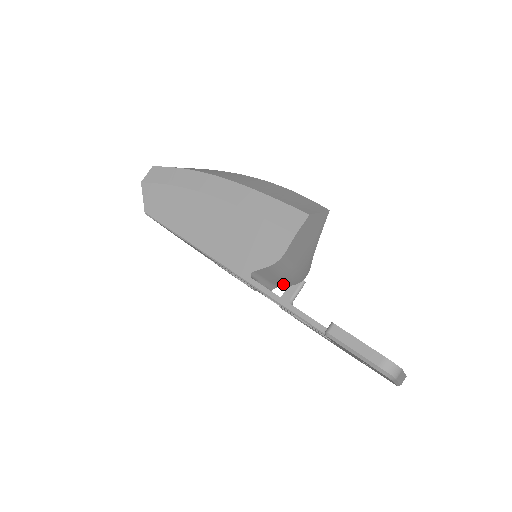
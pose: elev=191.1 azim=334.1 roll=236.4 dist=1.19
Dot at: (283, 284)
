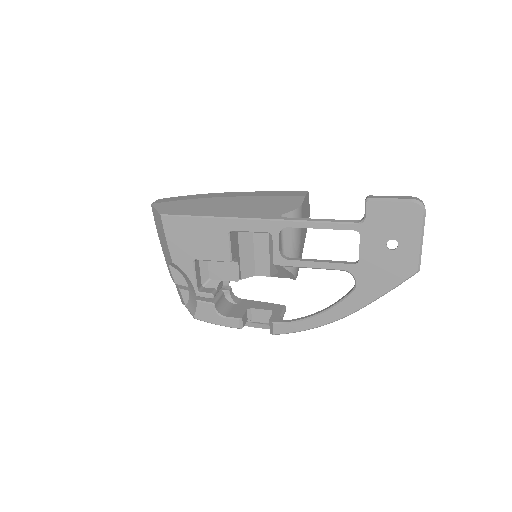
Dot at: occluded
